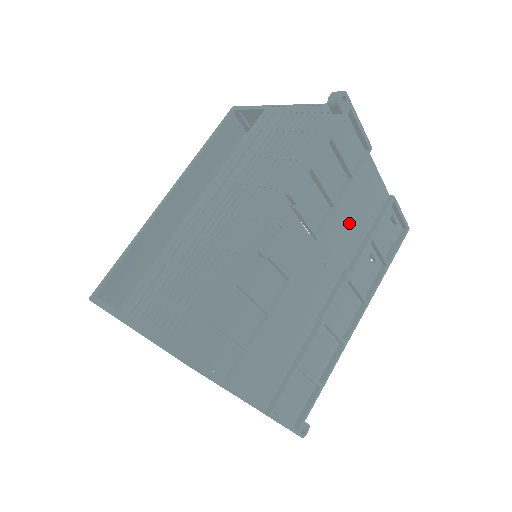
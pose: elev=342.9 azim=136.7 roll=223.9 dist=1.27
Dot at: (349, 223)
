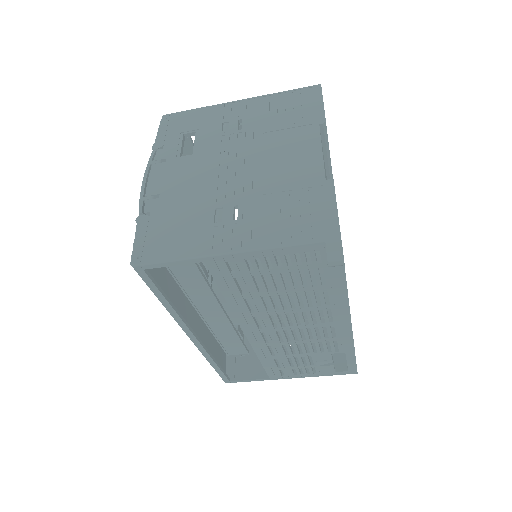
Dot at: occluded
